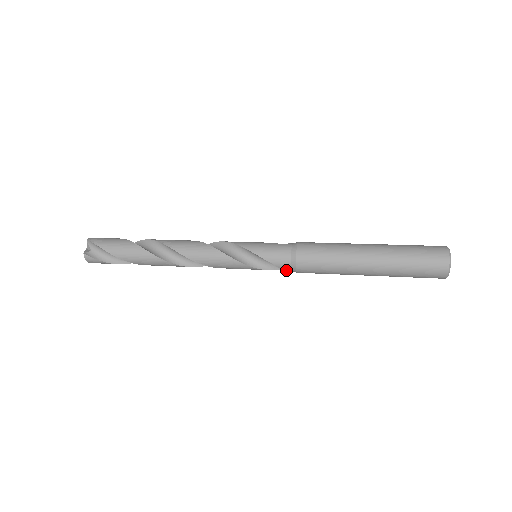
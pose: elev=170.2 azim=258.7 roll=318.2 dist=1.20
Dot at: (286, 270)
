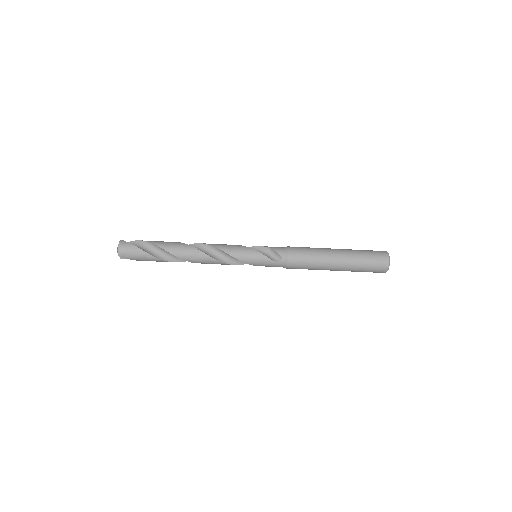
Dot at: (280, 255)
